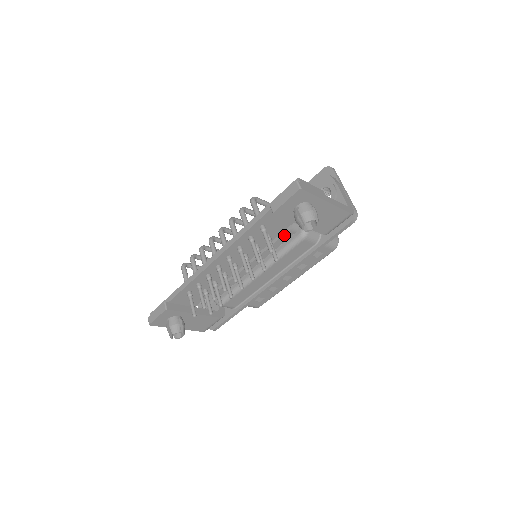
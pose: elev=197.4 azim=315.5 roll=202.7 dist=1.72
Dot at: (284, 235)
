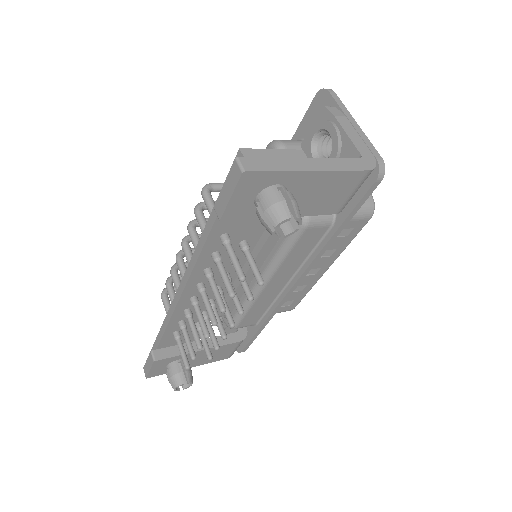
Dot at: occluded
